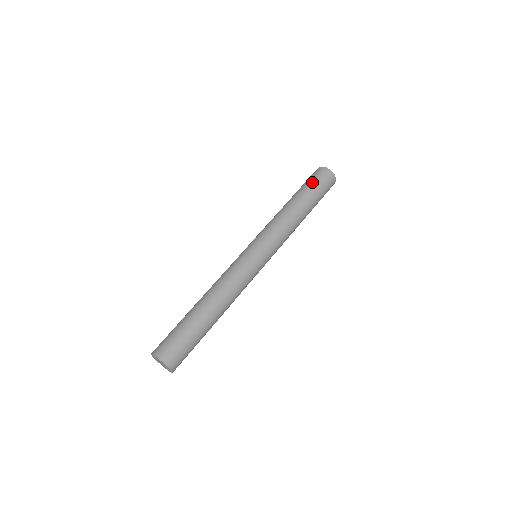
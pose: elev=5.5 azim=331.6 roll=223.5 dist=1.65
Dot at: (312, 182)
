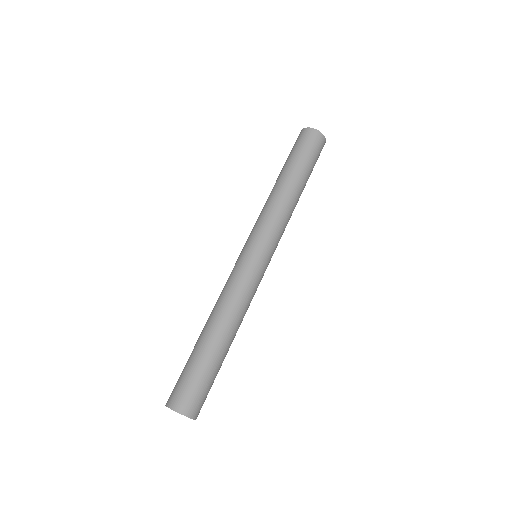
Dot at: (305, 152)
